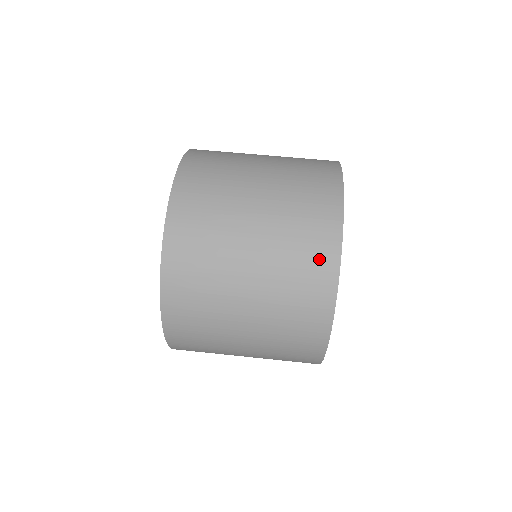
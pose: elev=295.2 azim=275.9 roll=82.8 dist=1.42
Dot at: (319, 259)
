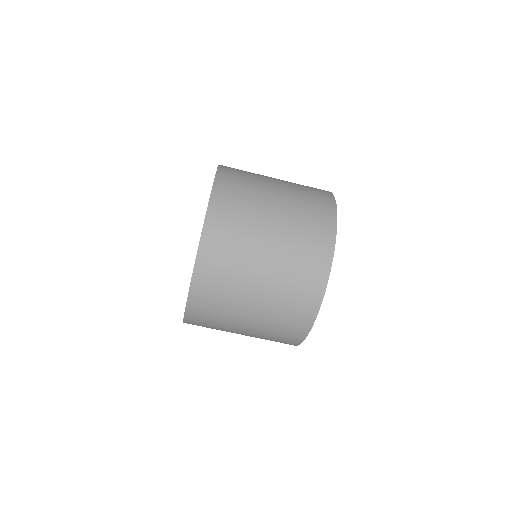
Dot at: occluded
